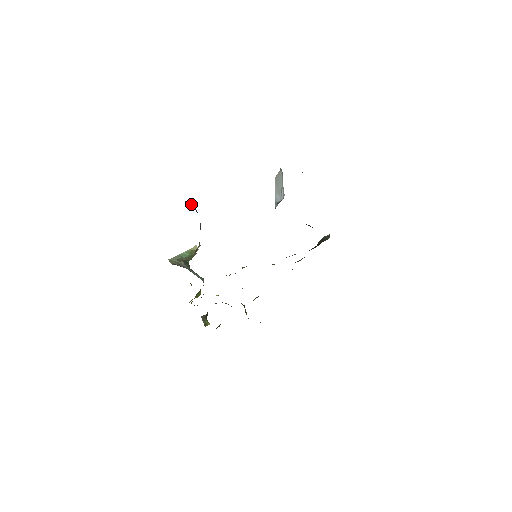
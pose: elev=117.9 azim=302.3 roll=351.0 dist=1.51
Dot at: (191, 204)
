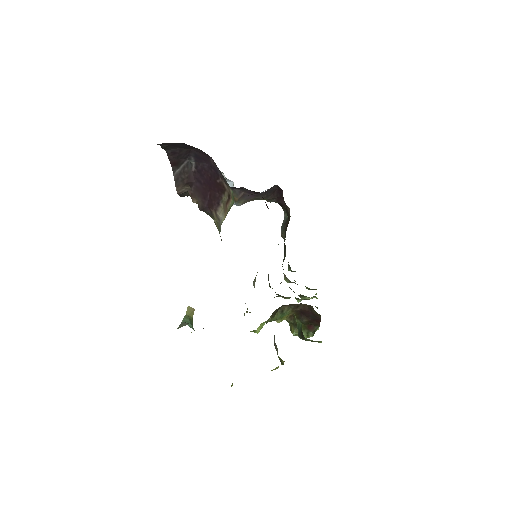
Dot at: (183, 168)
